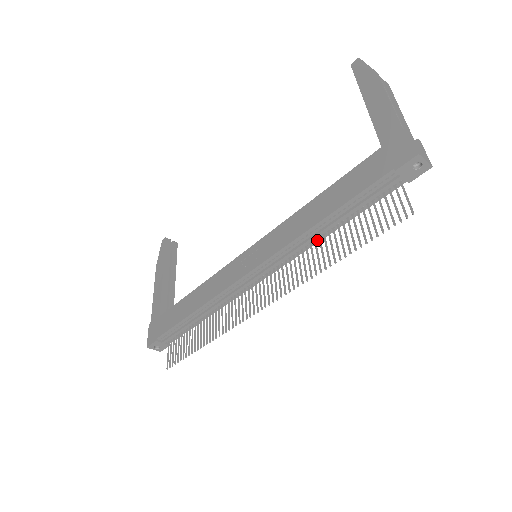
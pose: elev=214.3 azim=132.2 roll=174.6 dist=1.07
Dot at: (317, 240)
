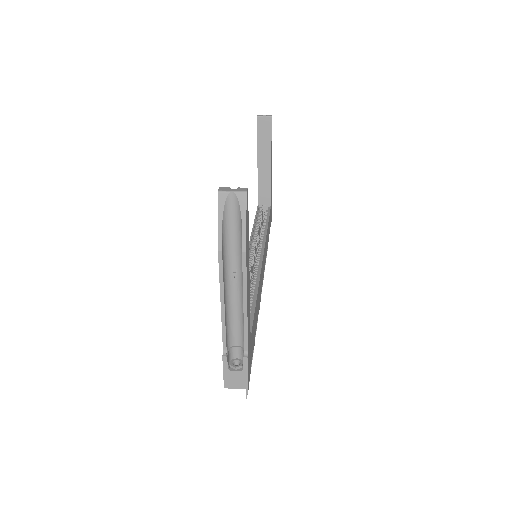
Dot at: occluded
